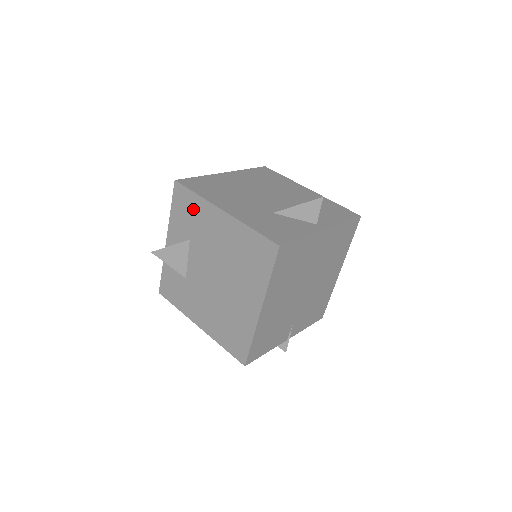
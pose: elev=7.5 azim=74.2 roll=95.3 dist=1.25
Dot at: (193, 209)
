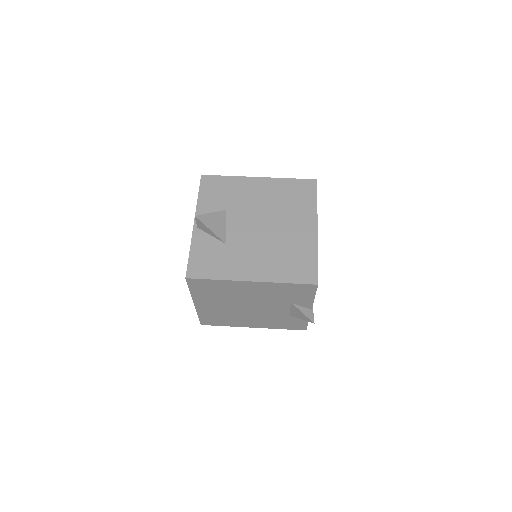
Dot at: (226, 187)
